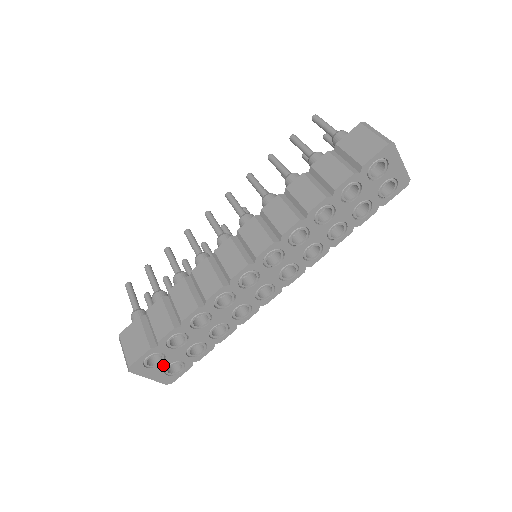
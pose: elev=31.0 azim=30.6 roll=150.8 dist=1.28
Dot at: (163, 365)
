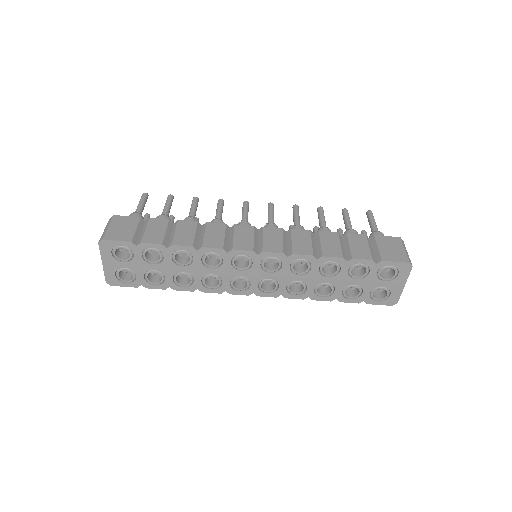
Dot at: (123, 264)
